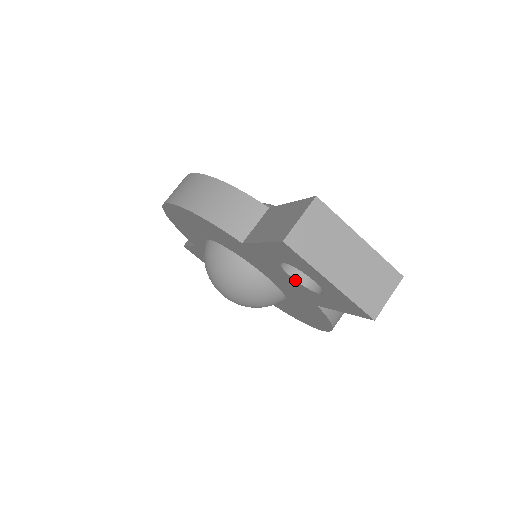
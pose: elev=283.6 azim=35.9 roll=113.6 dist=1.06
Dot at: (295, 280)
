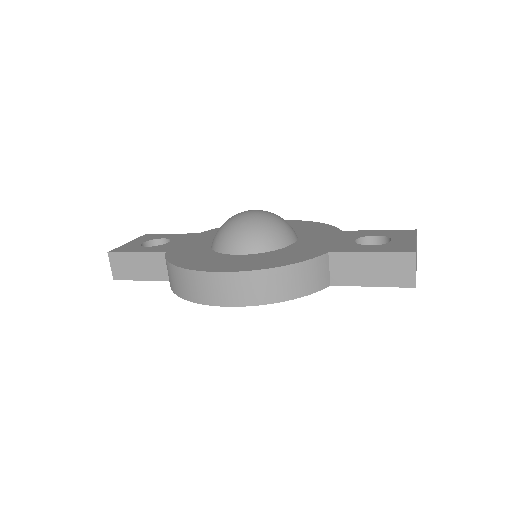
Dot at: occluded
